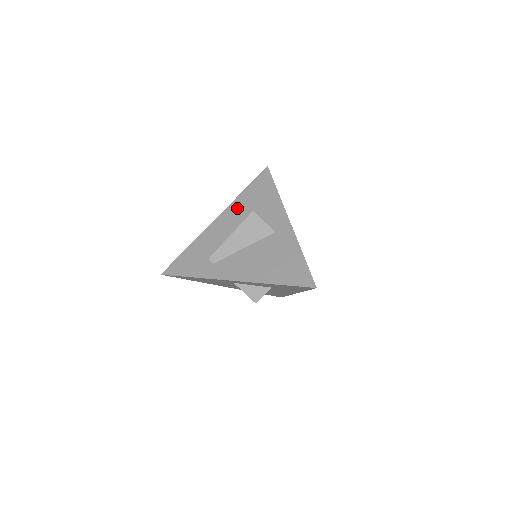
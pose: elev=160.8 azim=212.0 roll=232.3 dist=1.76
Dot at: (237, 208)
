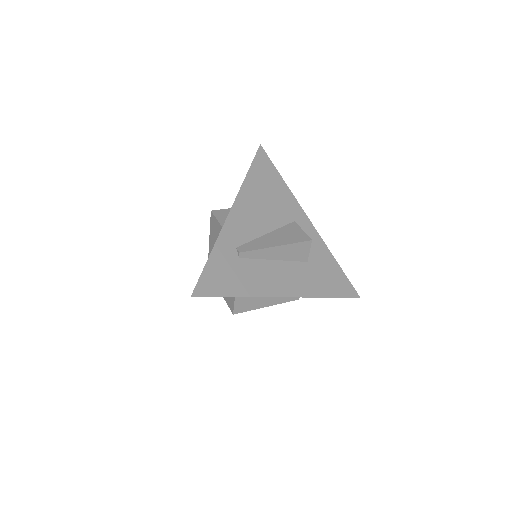
Dot at: occluded
